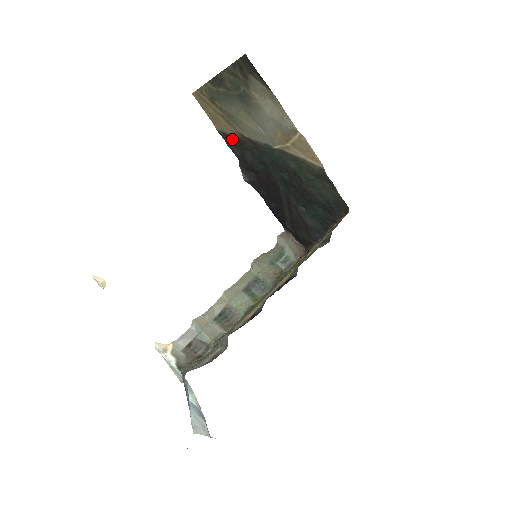
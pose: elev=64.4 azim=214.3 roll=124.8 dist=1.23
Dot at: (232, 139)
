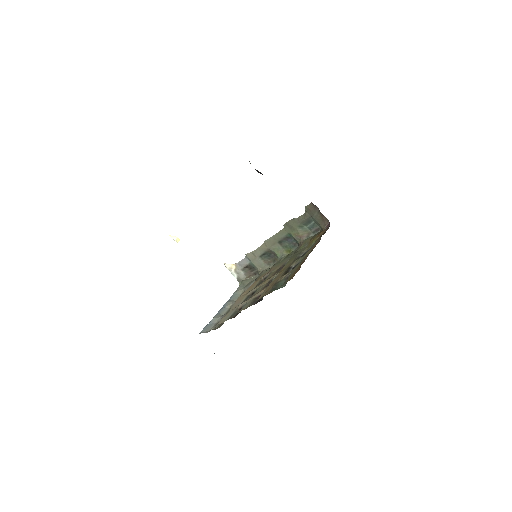
Dot at: occluded
